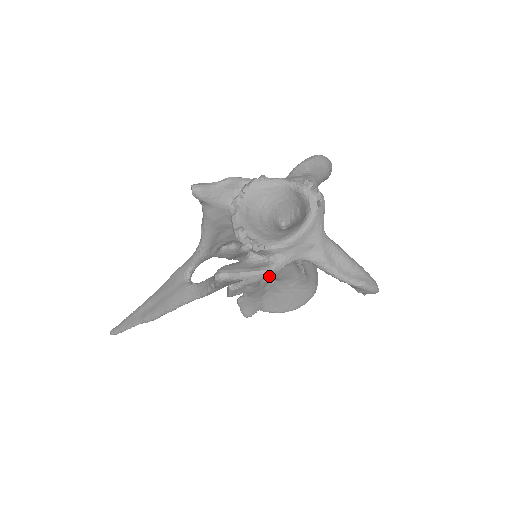
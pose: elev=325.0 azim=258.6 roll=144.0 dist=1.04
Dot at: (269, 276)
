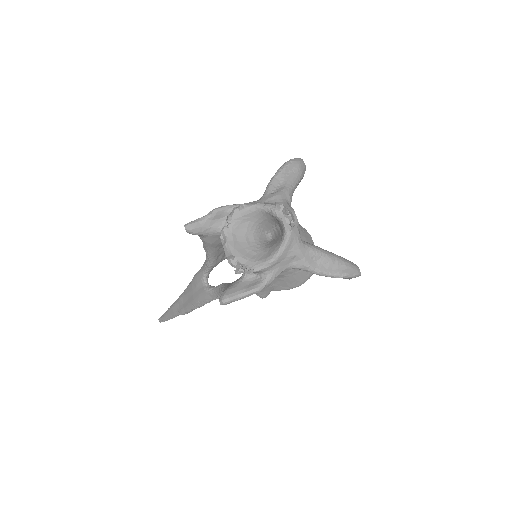
Dot at: occluded
